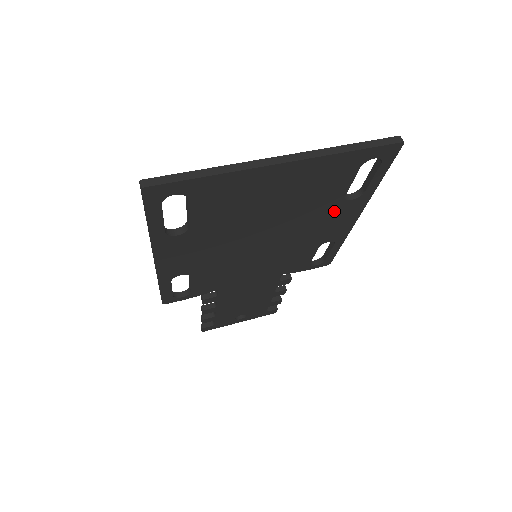
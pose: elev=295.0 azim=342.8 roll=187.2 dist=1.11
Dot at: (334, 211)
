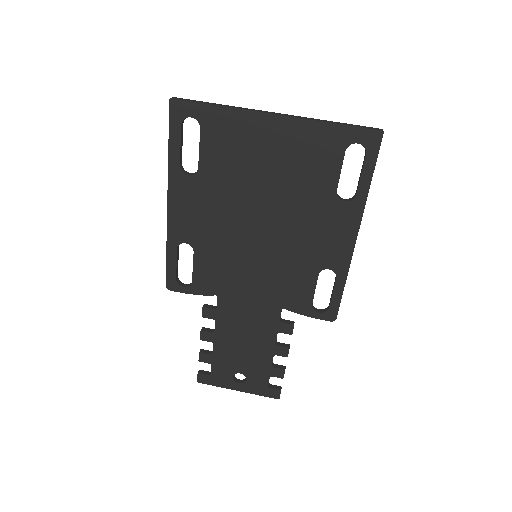
Dot at: (328, 213)
